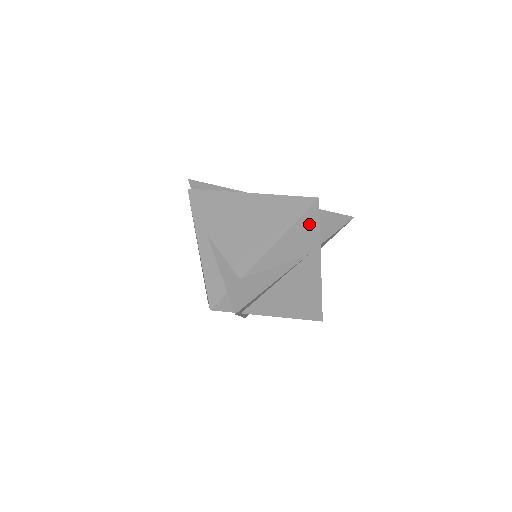
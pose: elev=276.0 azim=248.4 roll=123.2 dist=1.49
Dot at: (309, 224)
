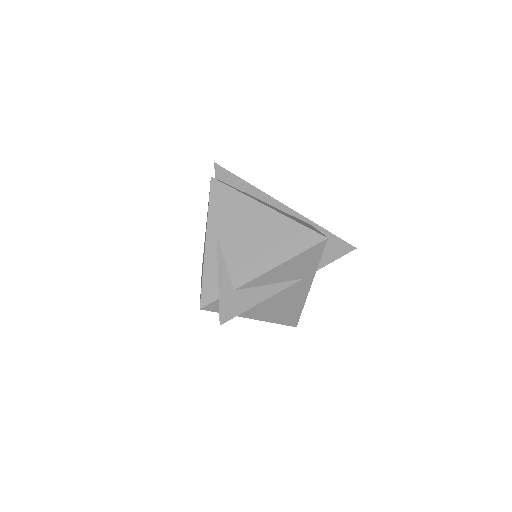
Dot at: (311, 257)
